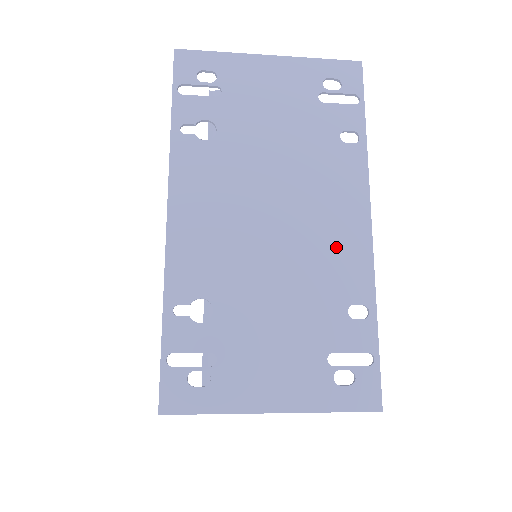
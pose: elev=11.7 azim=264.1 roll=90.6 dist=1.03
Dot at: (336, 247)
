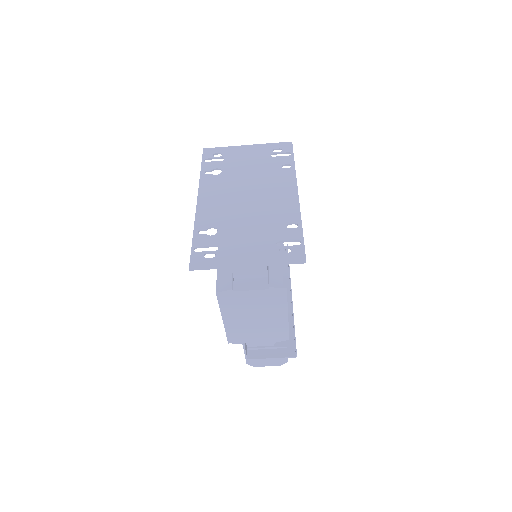
Dot at: (280, 204)
